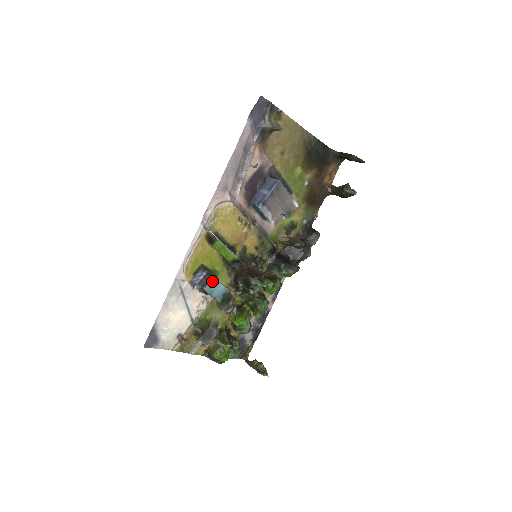
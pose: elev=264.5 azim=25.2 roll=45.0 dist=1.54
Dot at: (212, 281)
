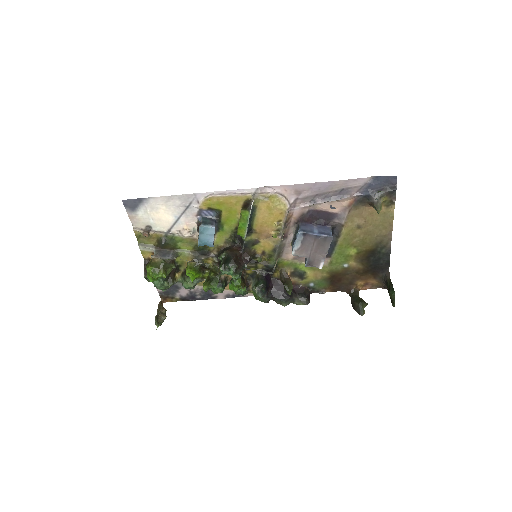
Dot at: (212, 227)
